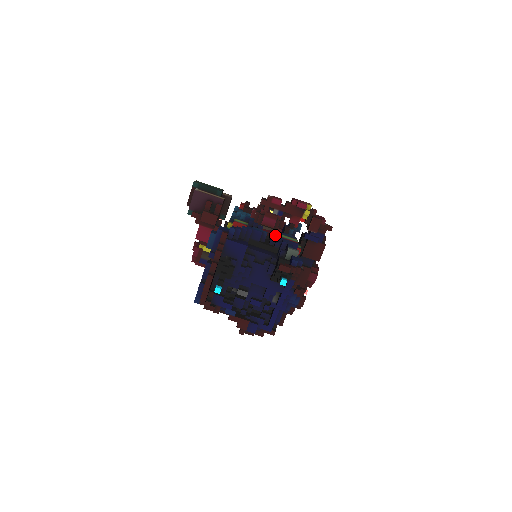
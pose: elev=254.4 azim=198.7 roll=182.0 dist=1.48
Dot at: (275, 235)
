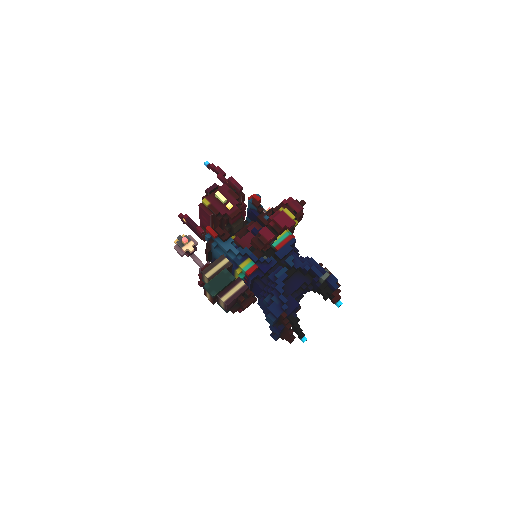
Dot at: (292, 265)
